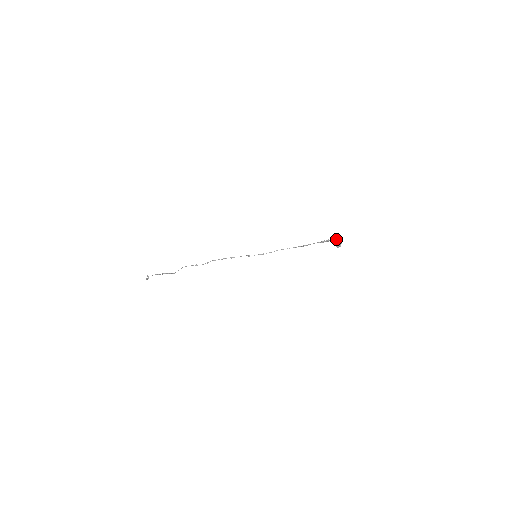
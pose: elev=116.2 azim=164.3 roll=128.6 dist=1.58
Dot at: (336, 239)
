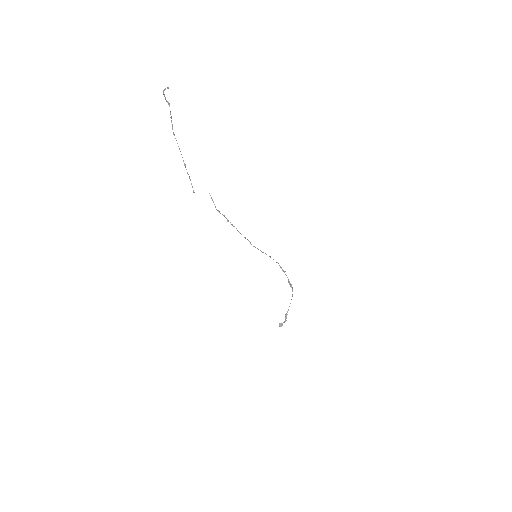
Dot at: occluded
